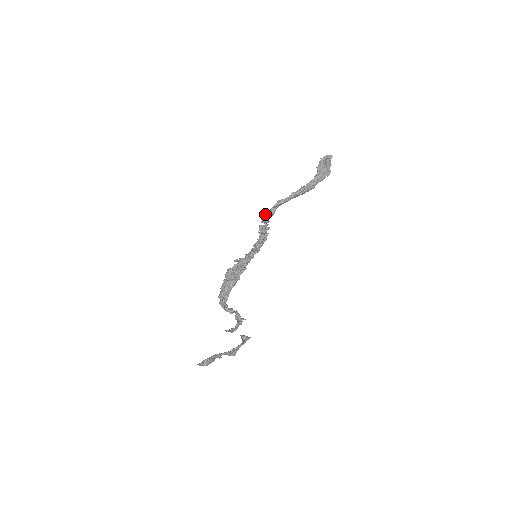
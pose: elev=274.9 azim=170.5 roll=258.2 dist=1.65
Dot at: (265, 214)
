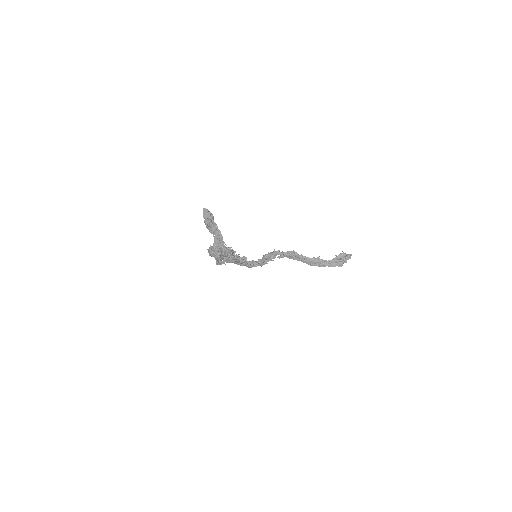
Dot at: (277, 251)
